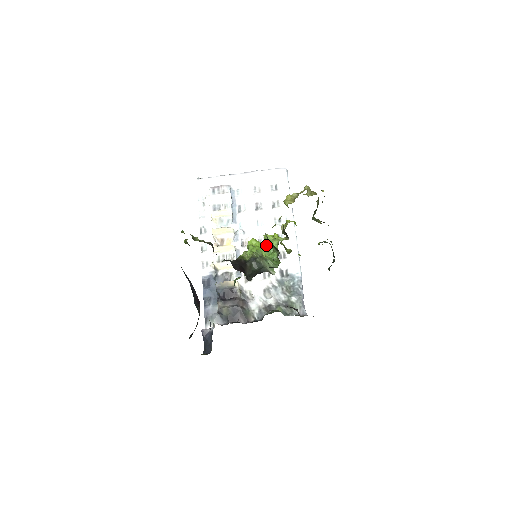
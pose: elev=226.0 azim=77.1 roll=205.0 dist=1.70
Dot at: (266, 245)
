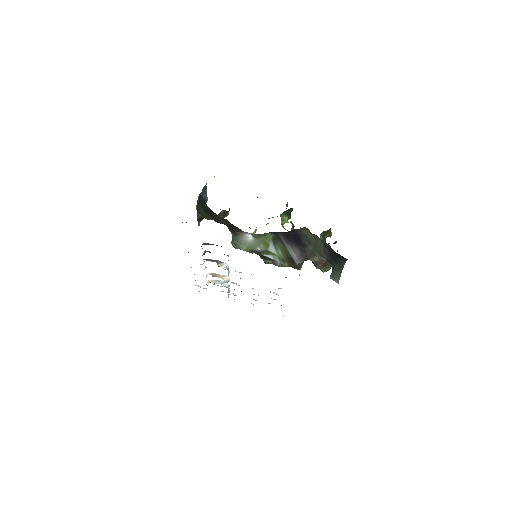
Dot at: occluded
